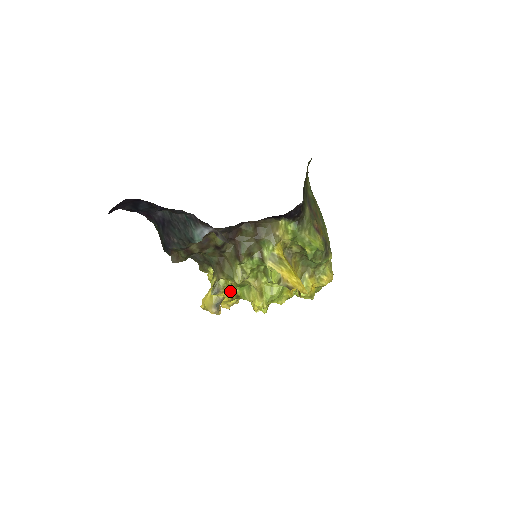
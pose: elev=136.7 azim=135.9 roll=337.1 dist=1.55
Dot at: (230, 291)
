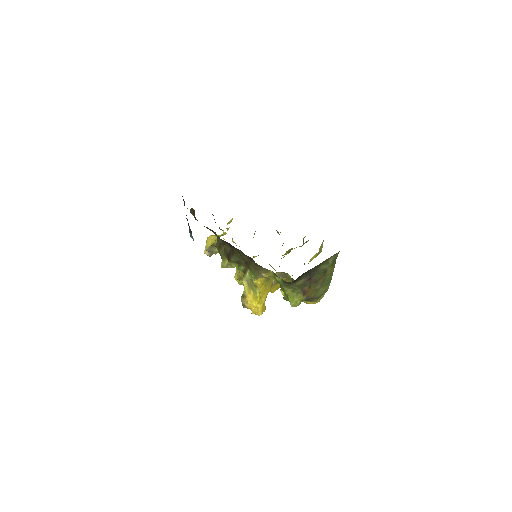
Dot at: occluded
